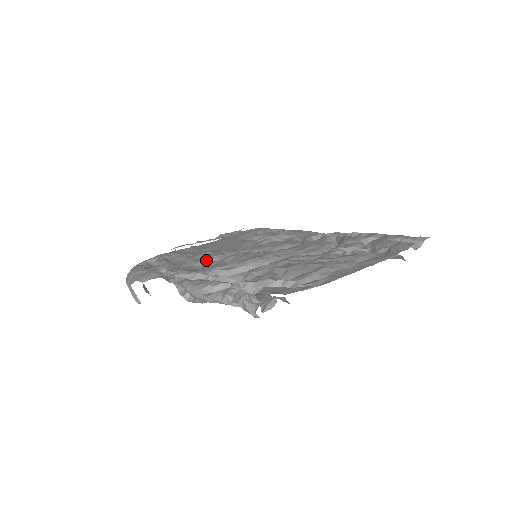
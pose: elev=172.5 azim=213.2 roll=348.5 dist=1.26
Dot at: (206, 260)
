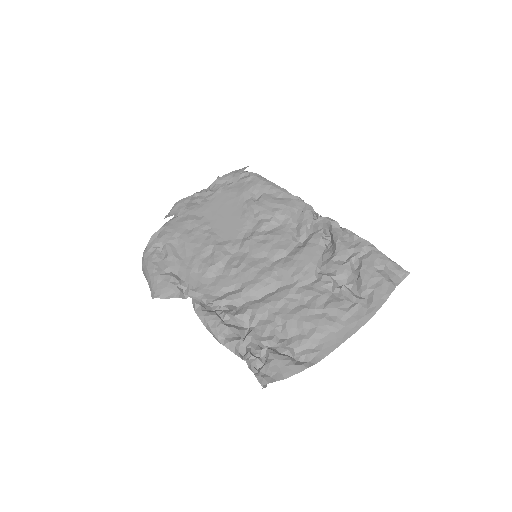
Dot at: (212, 269)
